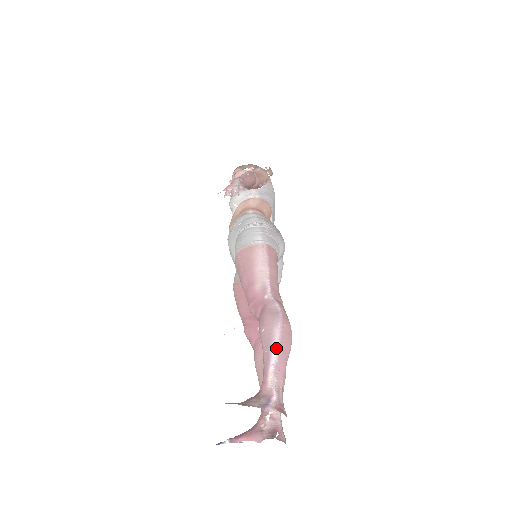
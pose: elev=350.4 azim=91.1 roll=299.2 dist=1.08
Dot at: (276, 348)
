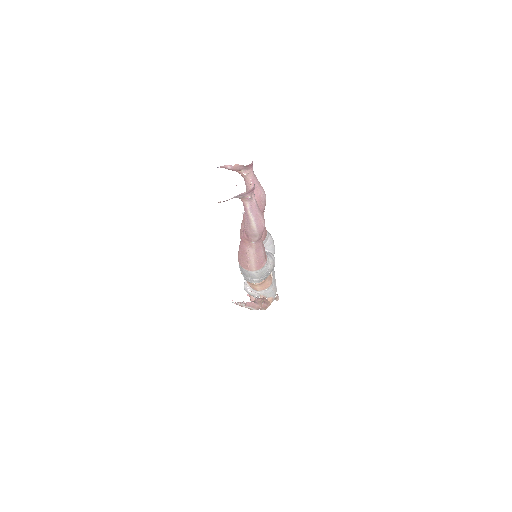
Dot at: occluded
